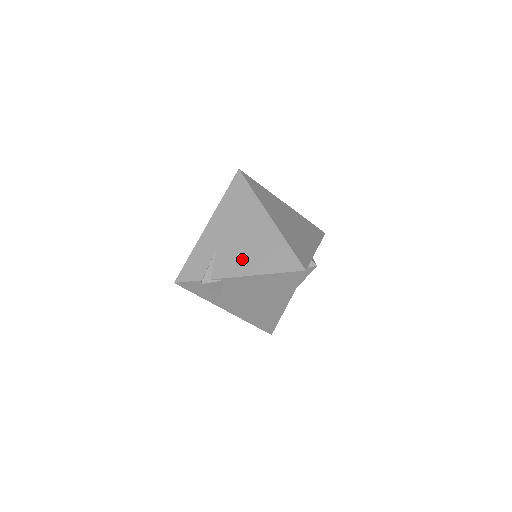
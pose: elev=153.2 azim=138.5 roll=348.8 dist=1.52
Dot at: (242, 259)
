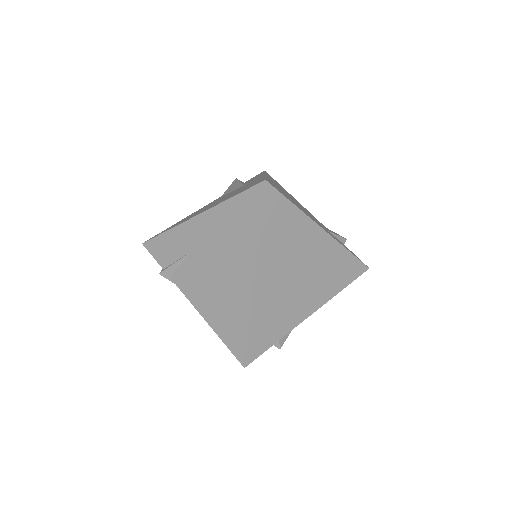
Dot at: (203, 291)
